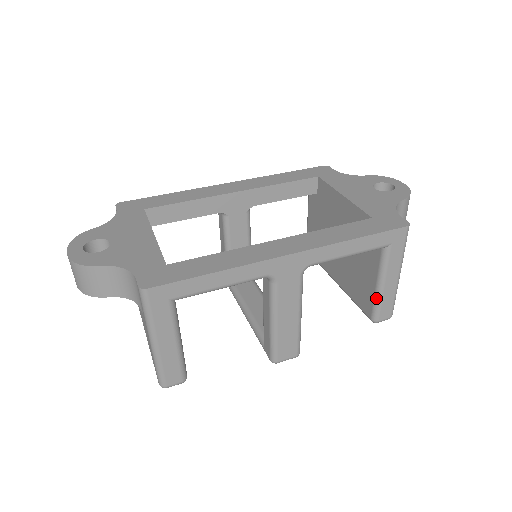
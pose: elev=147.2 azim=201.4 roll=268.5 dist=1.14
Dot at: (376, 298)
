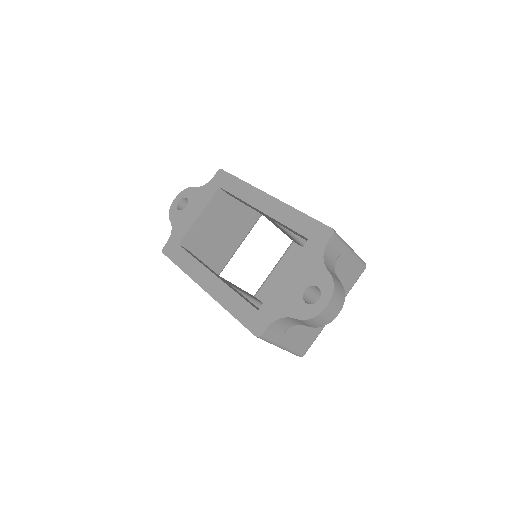
Dot at: occluded
